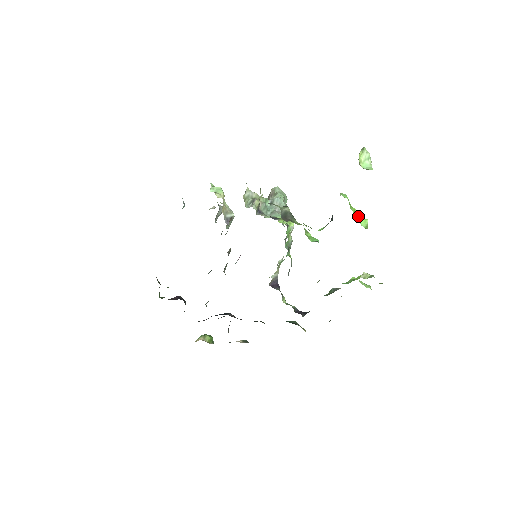
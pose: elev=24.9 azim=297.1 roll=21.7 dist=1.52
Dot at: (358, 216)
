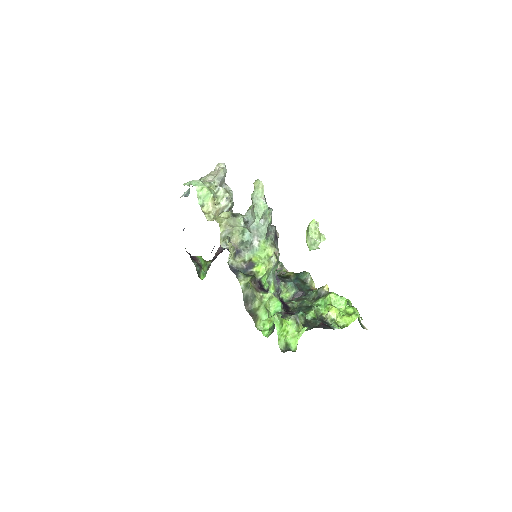
Dot at: (292, 333)
